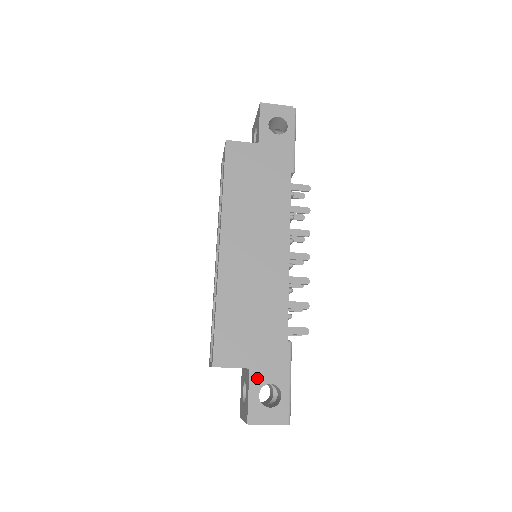
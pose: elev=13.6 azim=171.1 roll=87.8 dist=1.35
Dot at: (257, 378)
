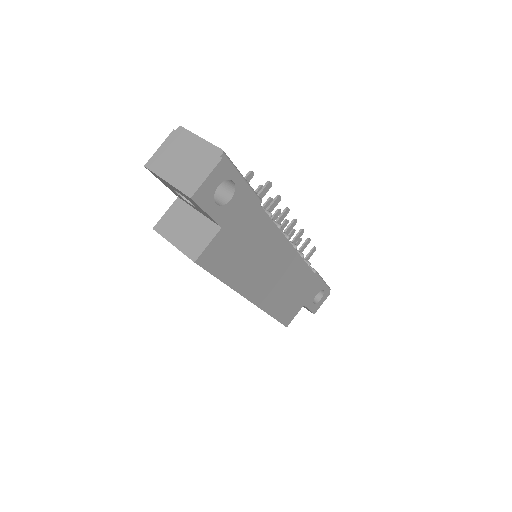
Dot at: (309, 302)
